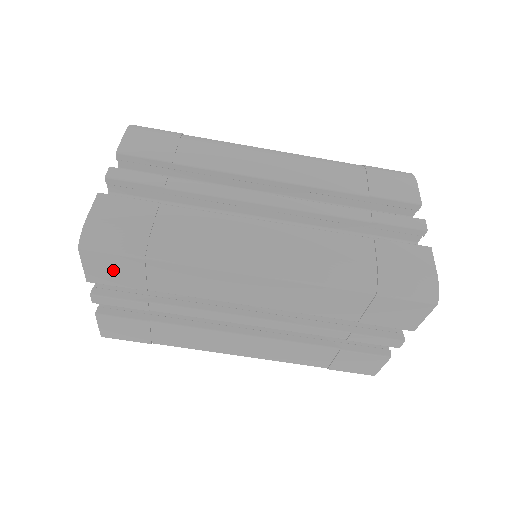
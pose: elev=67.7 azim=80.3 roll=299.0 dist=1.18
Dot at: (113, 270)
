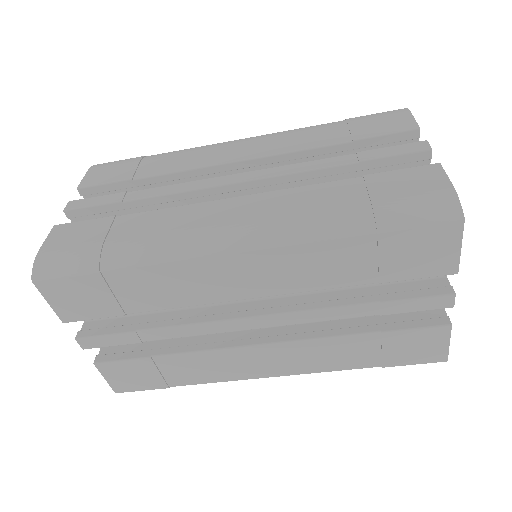
Dot at: (78, 298)
